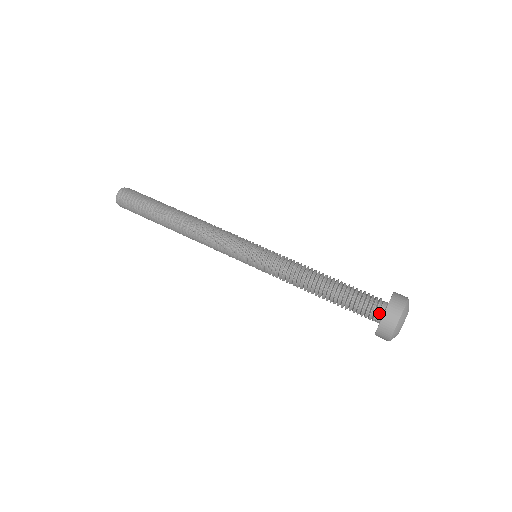
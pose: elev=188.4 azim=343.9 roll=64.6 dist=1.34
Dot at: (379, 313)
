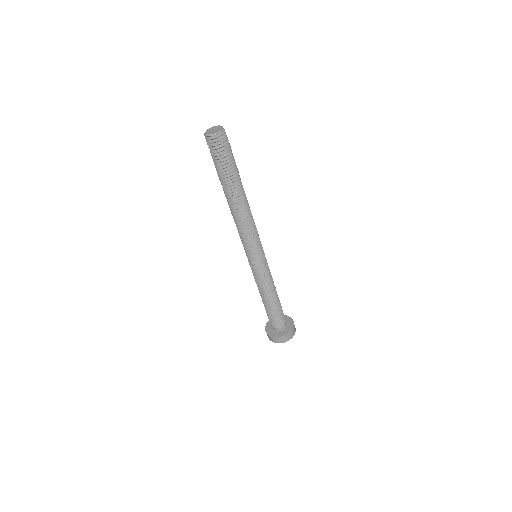
Dot at: (277, 329)
